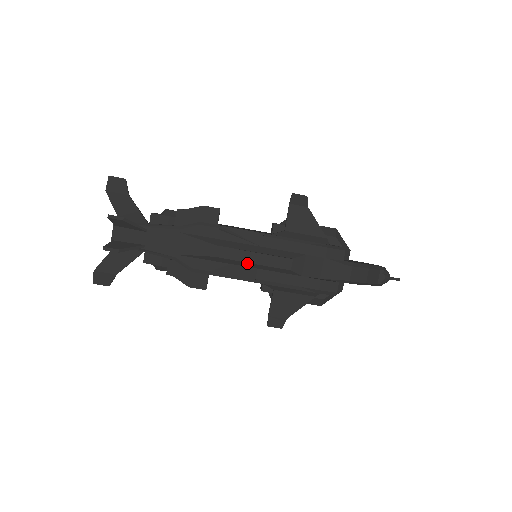
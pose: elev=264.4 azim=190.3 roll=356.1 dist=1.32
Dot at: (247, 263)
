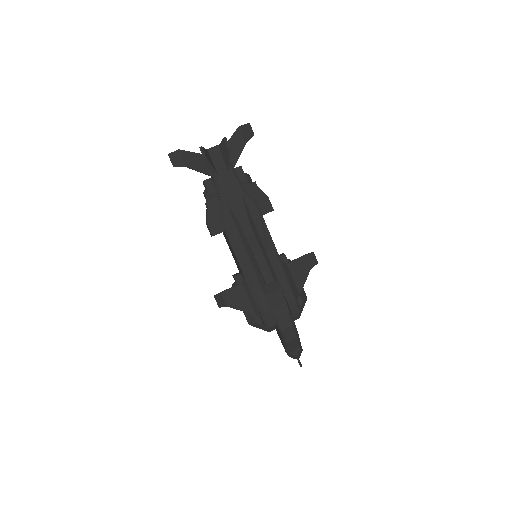
Dot at: (251, 252)
